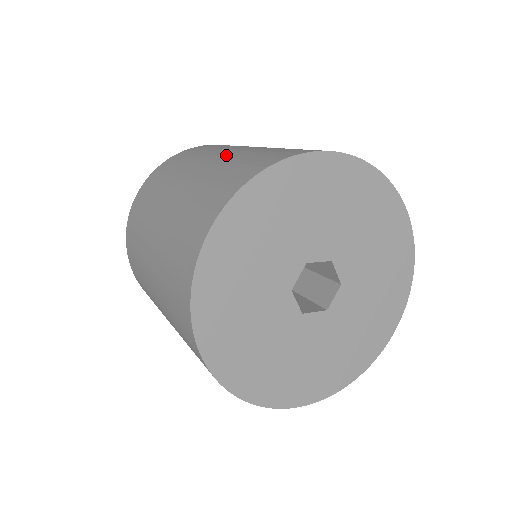
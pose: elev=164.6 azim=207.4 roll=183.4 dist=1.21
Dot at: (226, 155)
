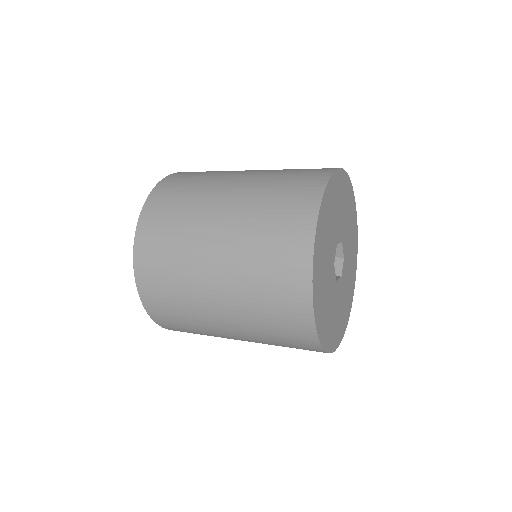
Dot at: occluded
